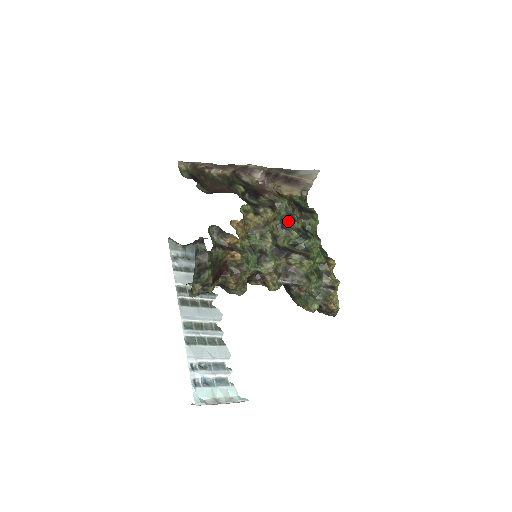
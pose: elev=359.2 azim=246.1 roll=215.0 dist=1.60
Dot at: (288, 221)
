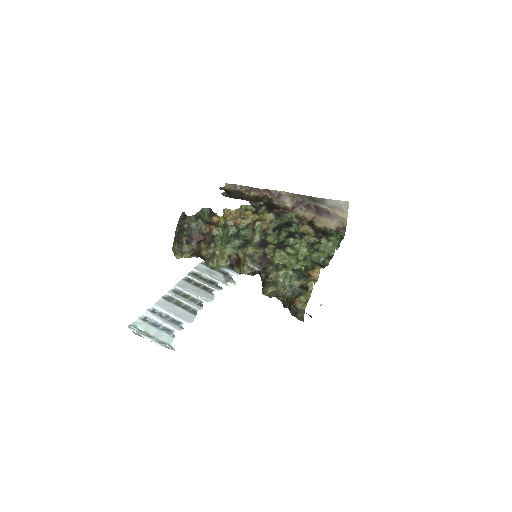
Dot at: (285, 225)
